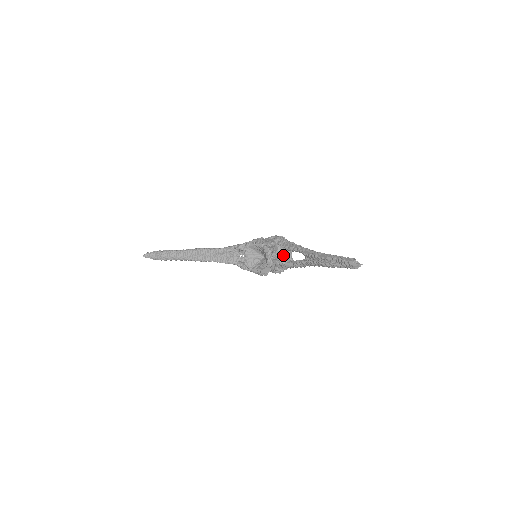
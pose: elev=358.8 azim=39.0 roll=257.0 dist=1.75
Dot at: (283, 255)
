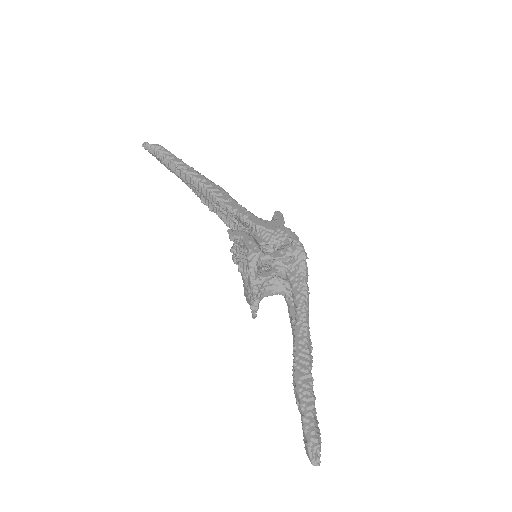
Dot at: occluded
